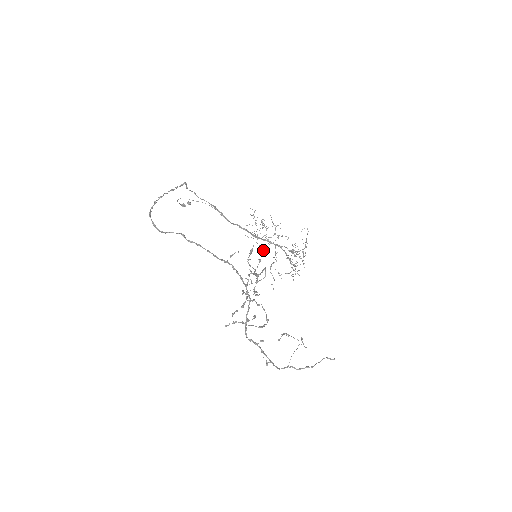
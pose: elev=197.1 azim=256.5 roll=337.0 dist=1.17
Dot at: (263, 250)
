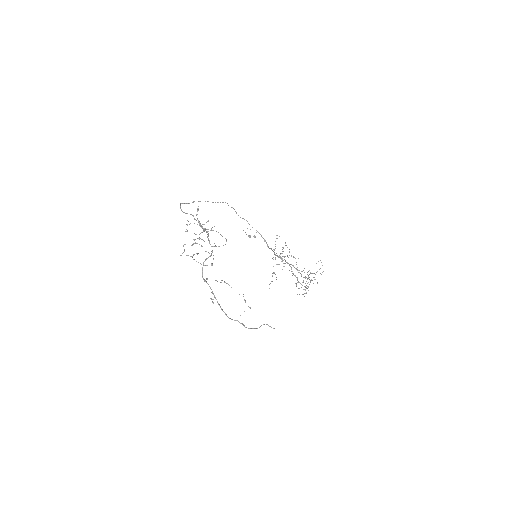
Dot at: occluded
